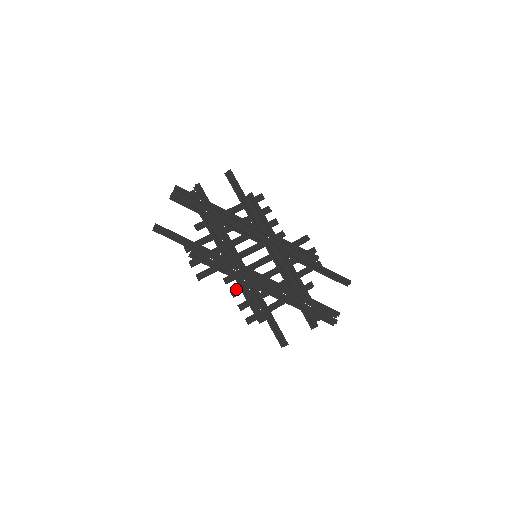
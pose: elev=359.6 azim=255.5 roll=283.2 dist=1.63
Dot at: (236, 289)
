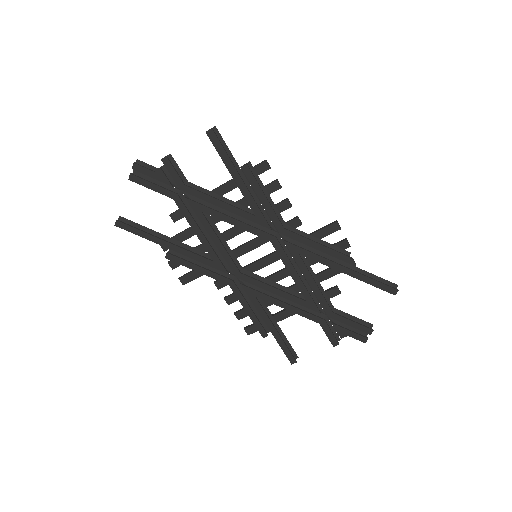
Dot at: (231, 296)
